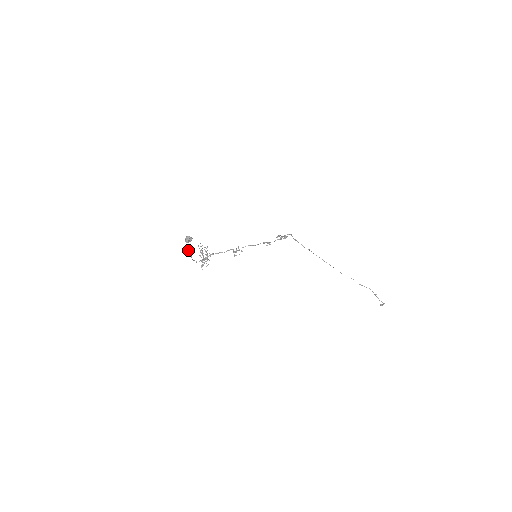
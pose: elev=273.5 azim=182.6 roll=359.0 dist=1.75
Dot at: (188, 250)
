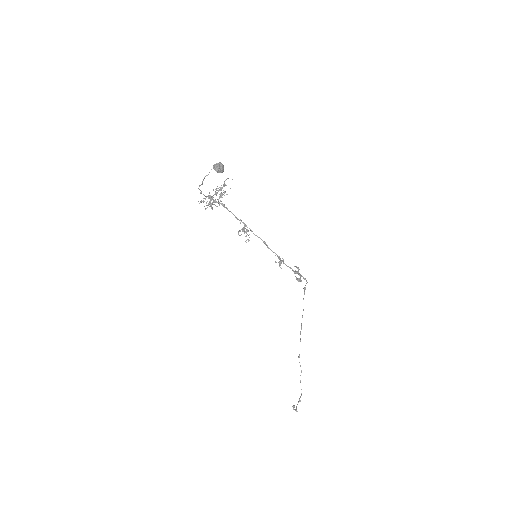
Dot at: (205, 176)
